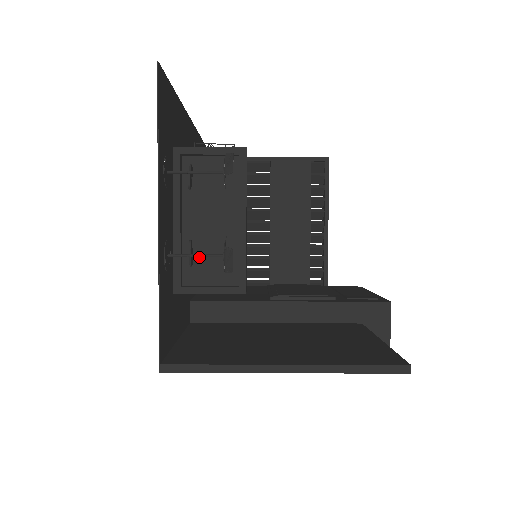
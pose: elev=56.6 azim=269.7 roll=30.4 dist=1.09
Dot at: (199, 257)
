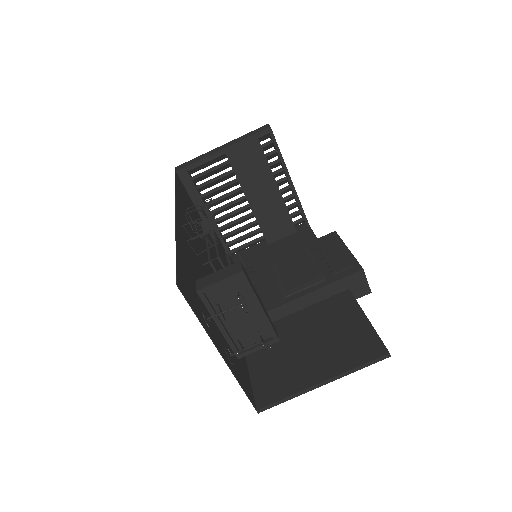
Dot at: (242, 334)
